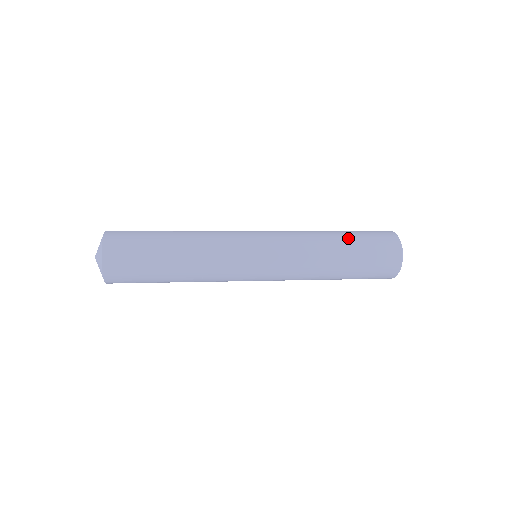
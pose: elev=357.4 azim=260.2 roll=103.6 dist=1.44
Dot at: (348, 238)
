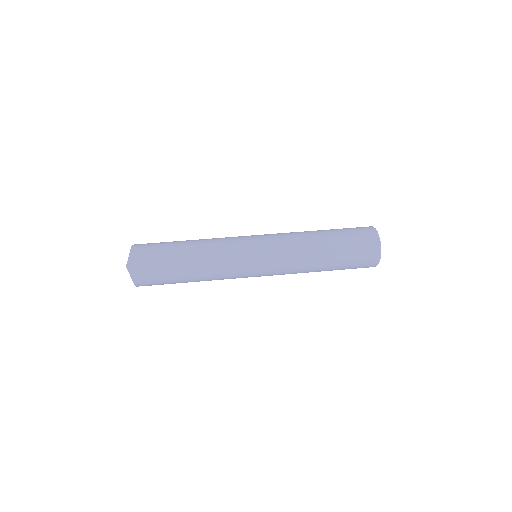
Dot at: (331, 232)
